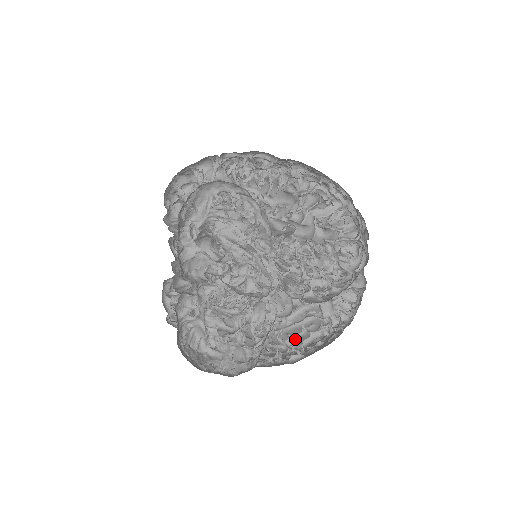
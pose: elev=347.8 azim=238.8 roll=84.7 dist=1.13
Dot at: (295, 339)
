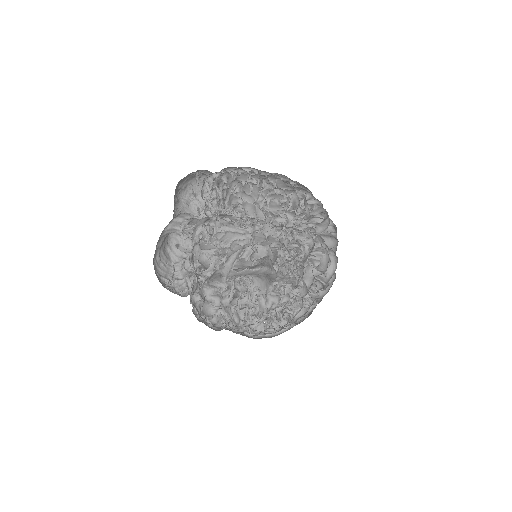
Dot at: occluded
